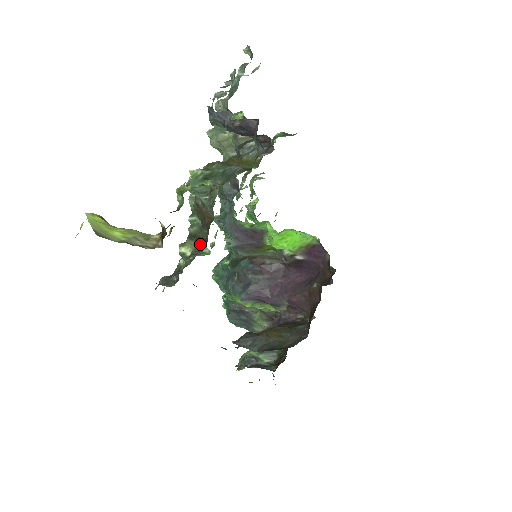
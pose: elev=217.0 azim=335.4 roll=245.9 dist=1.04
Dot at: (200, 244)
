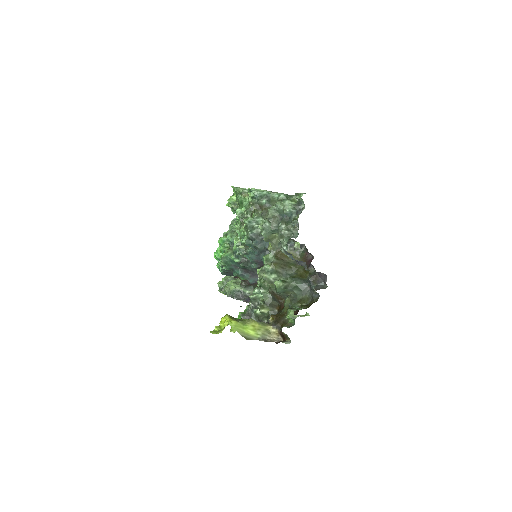
Dot at: (274, 308)
